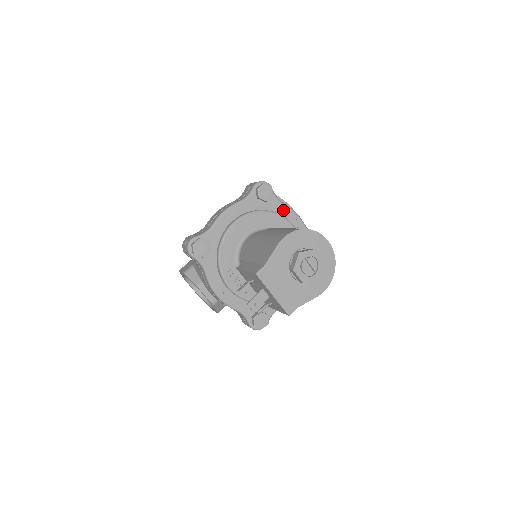
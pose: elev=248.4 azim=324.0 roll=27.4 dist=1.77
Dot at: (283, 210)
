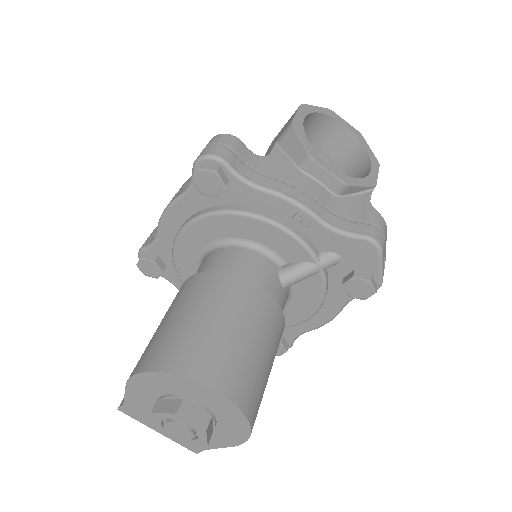
Dot at: (263, 200)
